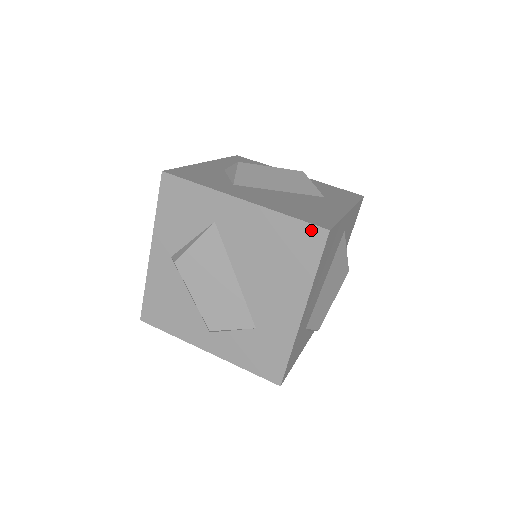
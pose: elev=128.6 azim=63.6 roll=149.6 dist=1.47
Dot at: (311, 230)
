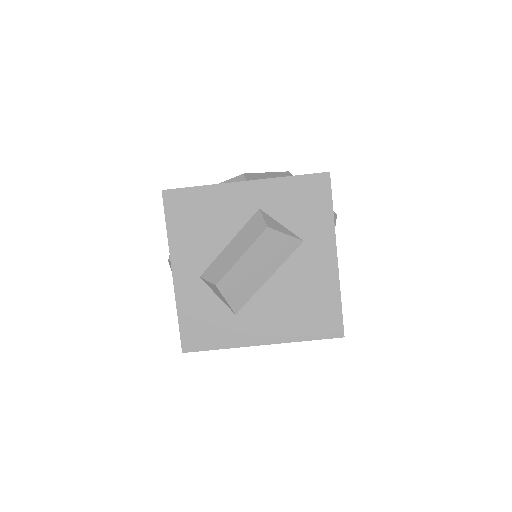
Dot at: (329, 337)
